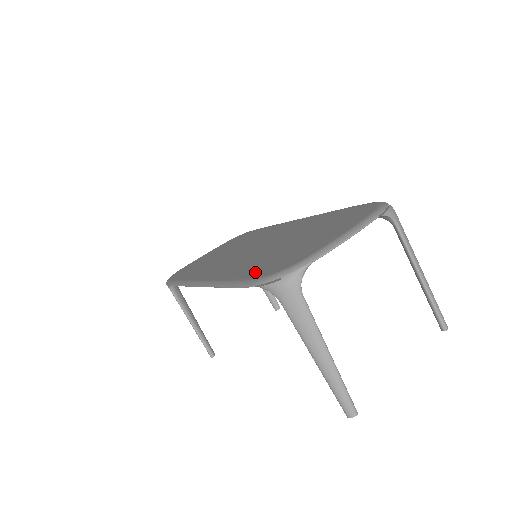
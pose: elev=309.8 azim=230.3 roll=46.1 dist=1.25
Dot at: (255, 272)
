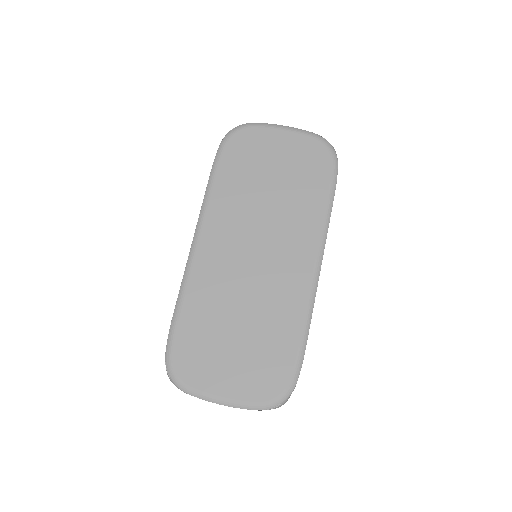
Dot at: (184, 336)
